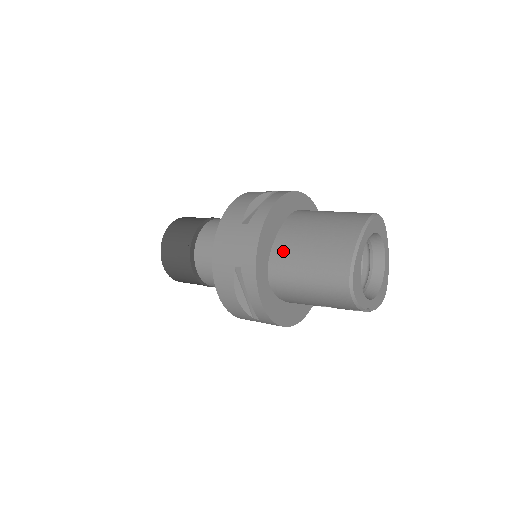
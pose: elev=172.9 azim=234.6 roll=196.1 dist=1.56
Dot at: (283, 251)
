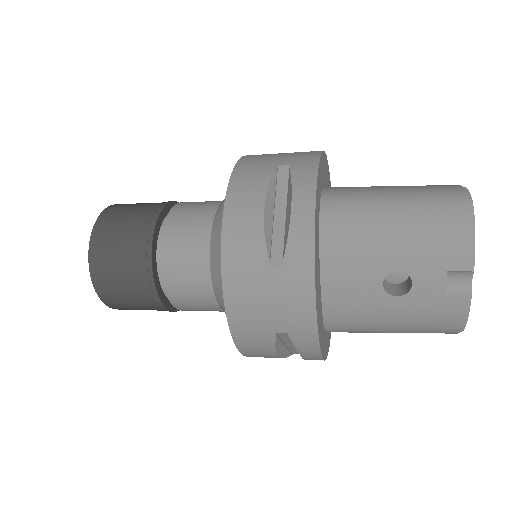
Dot at: occluded
